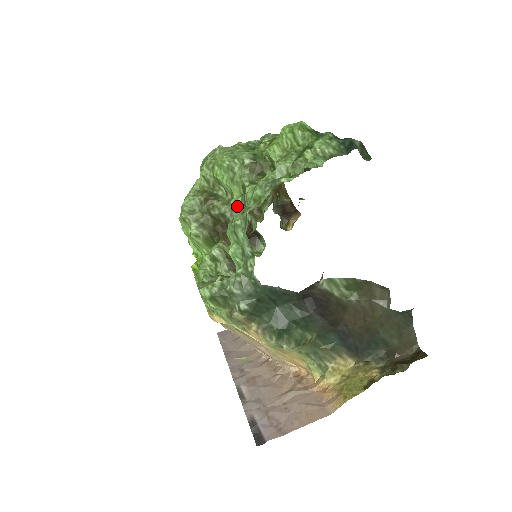
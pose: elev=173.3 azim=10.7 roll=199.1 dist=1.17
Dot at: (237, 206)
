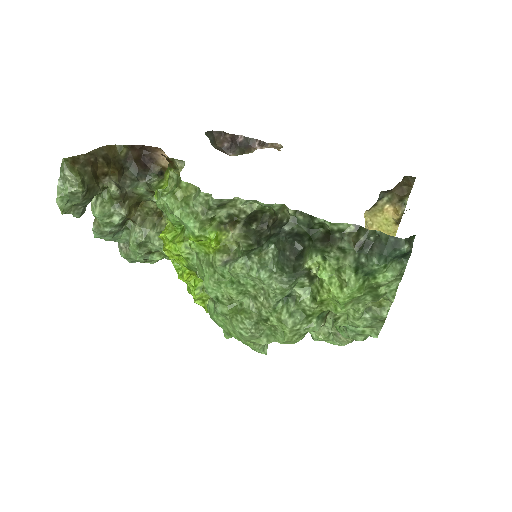
Dot at: occluded
